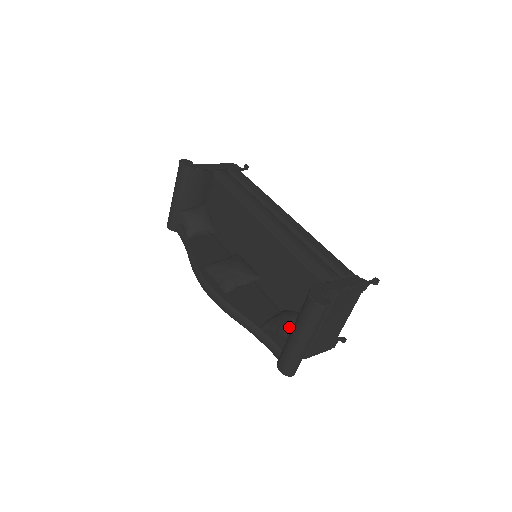
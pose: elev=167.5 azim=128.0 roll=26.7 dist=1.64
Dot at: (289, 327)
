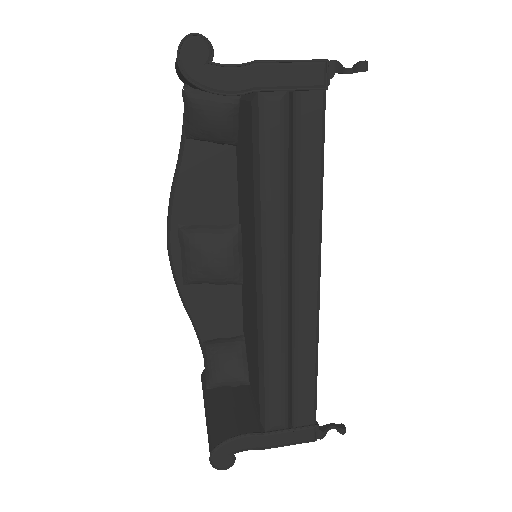
Dot at: (218, 385)
